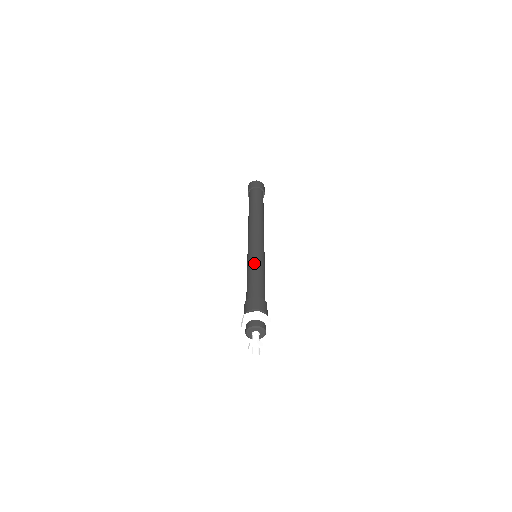
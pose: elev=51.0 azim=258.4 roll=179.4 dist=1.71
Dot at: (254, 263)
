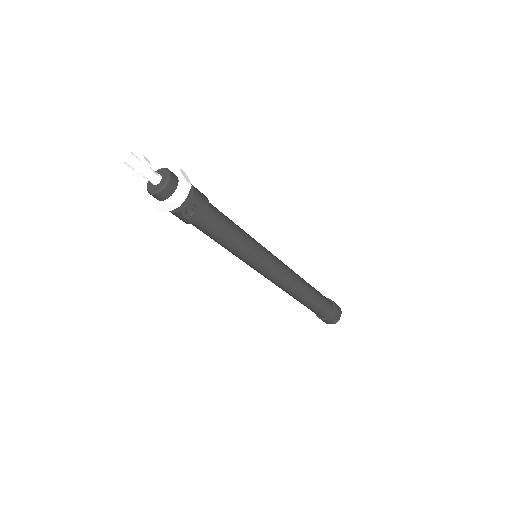
Dot at: occluded
